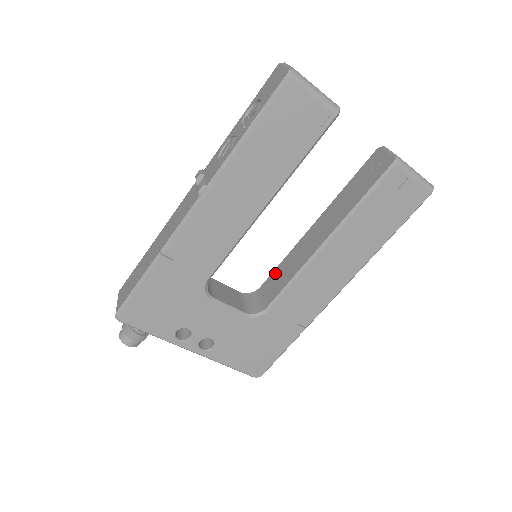
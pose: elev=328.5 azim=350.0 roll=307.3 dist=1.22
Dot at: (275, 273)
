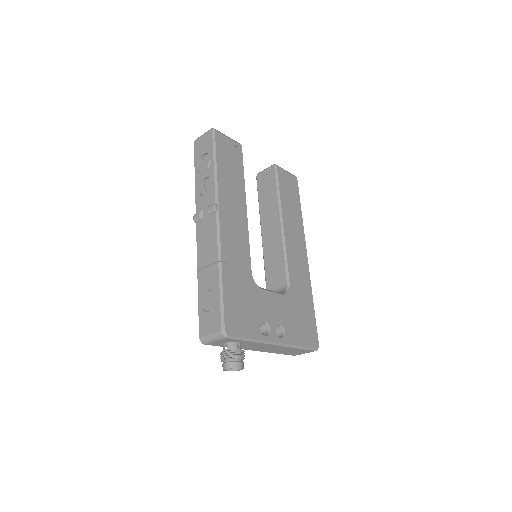
Dot at: (268, 272)
